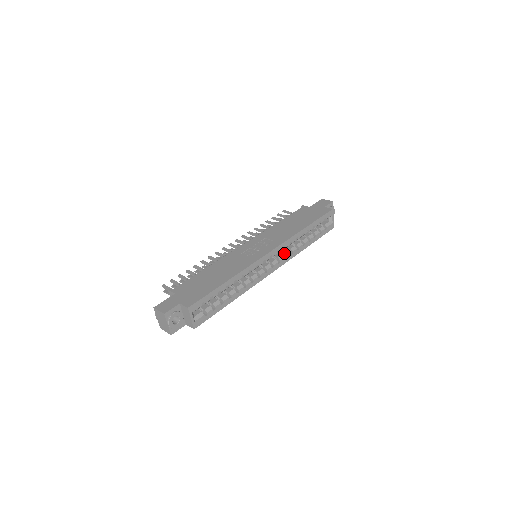
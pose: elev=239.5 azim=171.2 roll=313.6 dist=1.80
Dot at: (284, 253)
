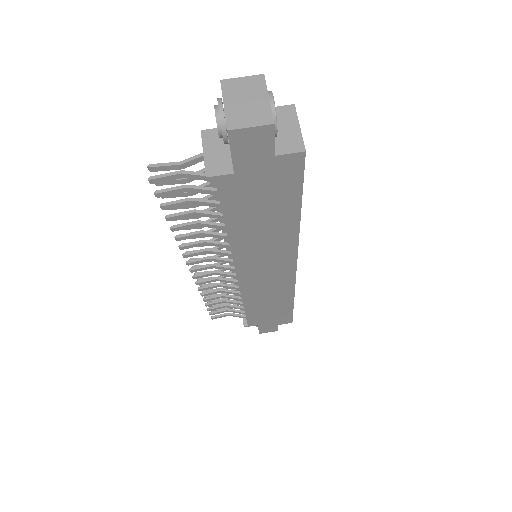
Dot at: occluded
